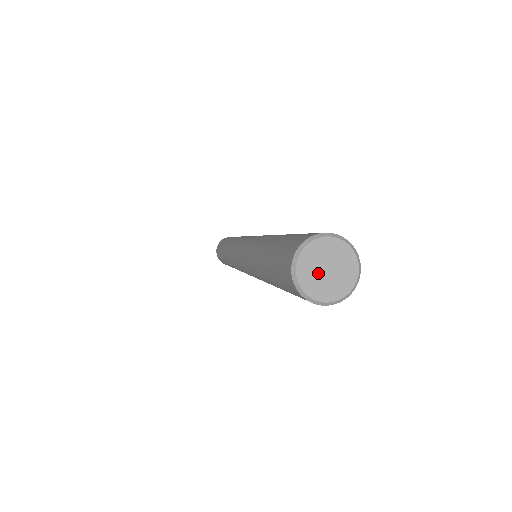
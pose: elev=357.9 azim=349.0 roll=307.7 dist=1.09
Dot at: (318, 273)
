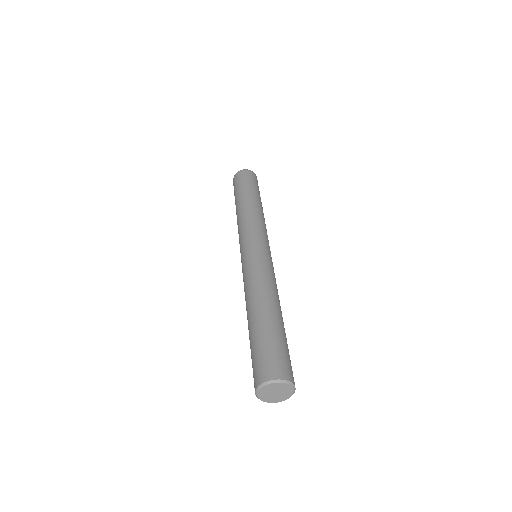
Dot at: (272, 396)
